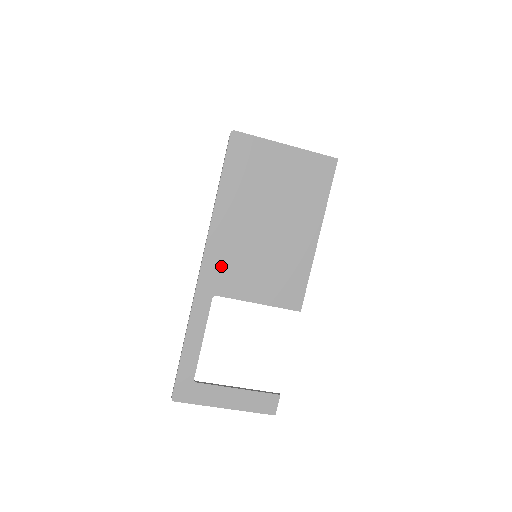
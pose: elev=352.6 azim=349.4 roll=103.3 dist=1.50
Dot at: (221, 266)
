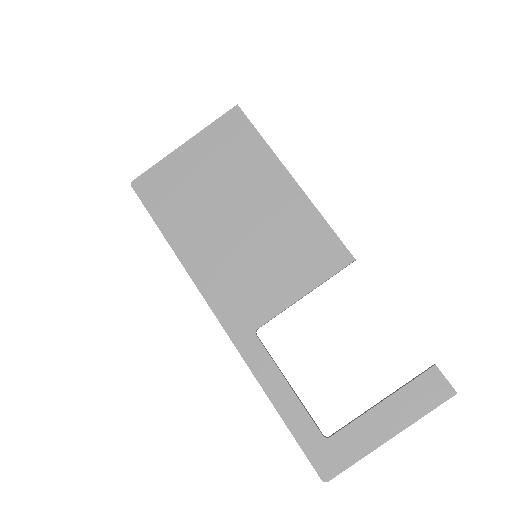
Dot at: (233, 298)
